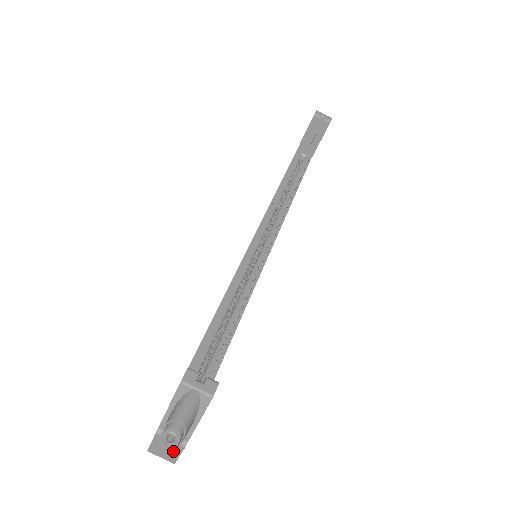
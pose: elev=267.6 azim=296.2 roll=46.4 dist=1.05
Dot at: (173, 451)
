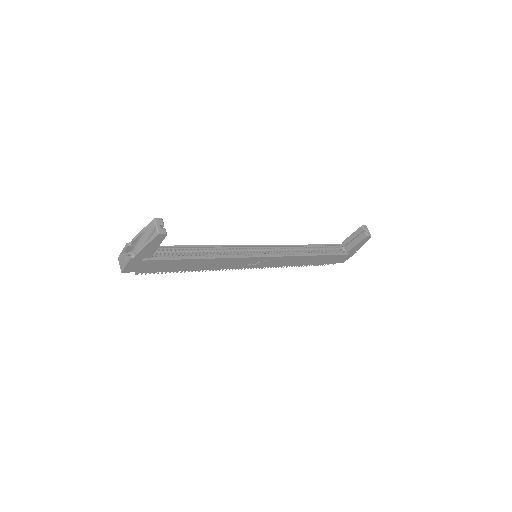
Dot at: (126, 261)
